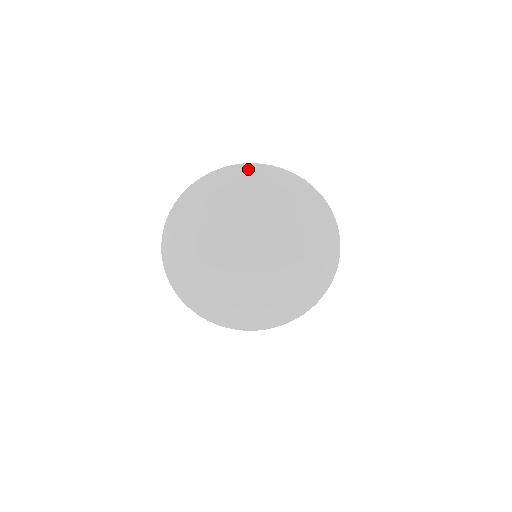
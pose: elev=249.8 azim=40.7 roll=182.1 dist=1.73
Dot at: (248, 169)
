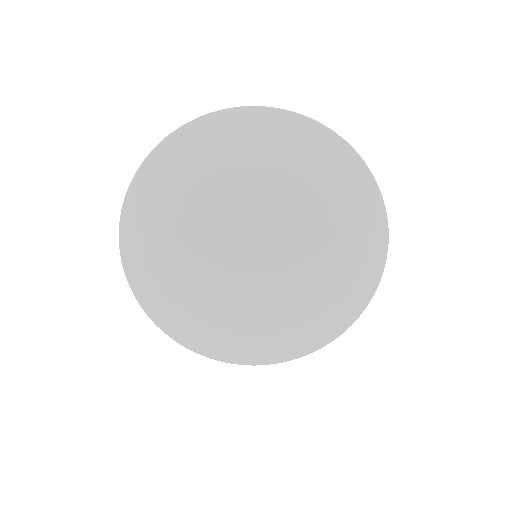
Dot at: (354, 161)
